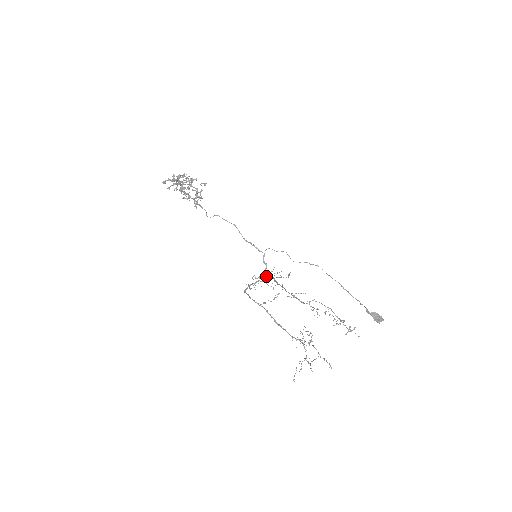
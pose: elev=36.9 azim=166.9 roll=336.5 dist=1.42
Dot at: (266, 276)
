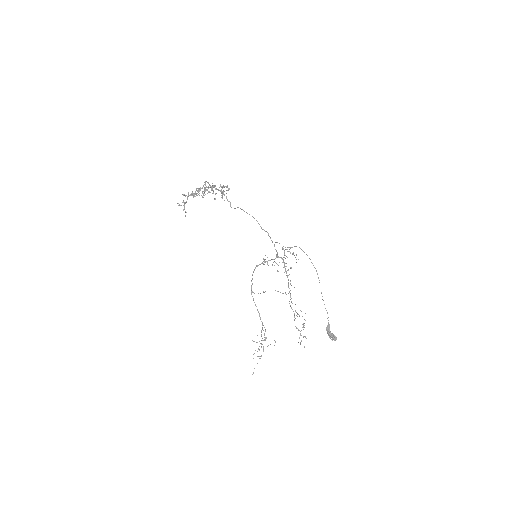
Dot at: (284, 252)
